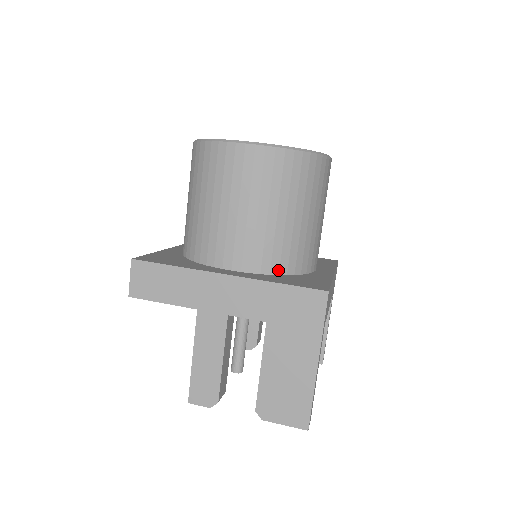
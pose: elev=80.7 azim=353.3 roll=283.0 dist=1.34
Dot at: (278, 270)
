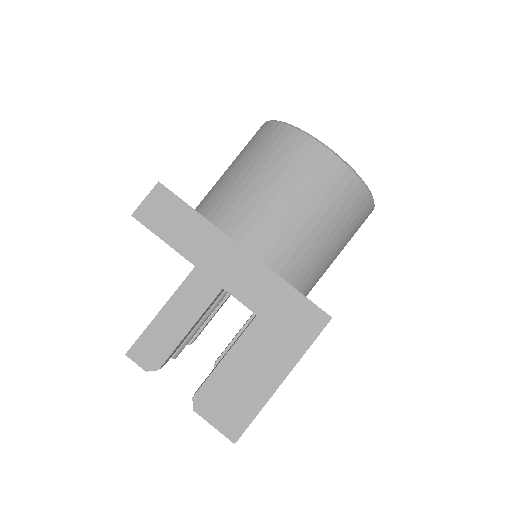
Dot at: (285, 276)
